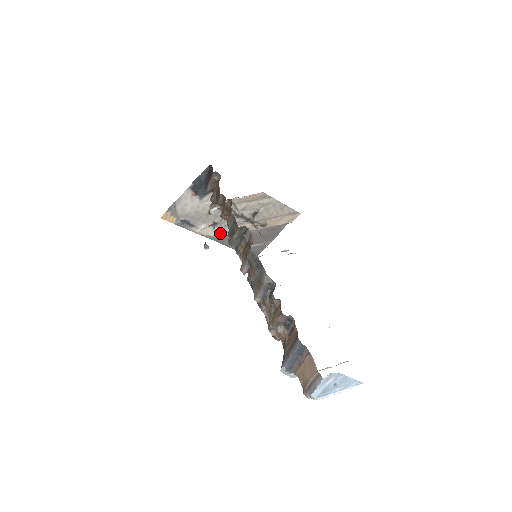
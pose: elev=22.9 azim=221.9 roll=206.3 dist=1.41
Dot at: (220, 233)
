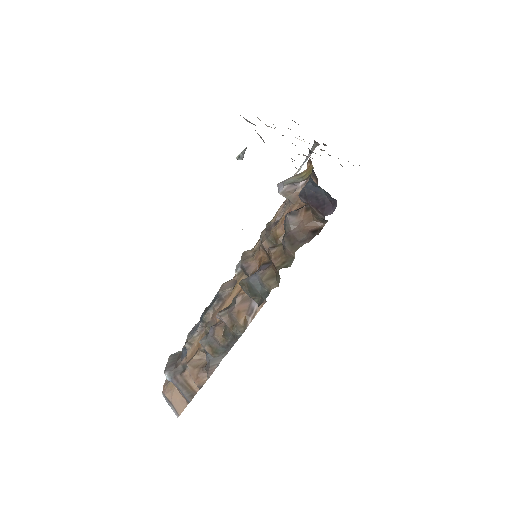
Dot at: occluded
